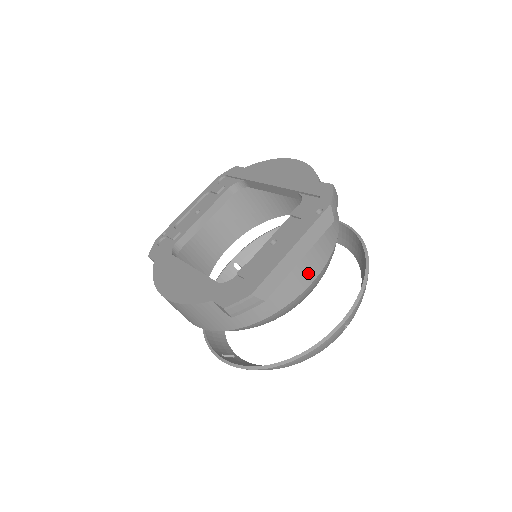
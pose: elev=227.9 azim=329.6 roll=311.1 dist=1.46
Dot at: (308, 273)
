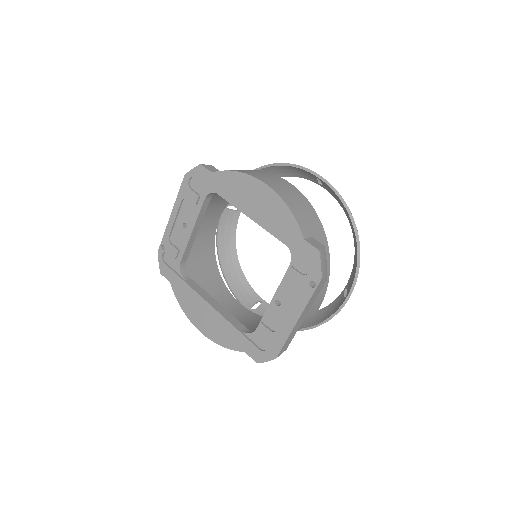
Dot at: (313, 313)
